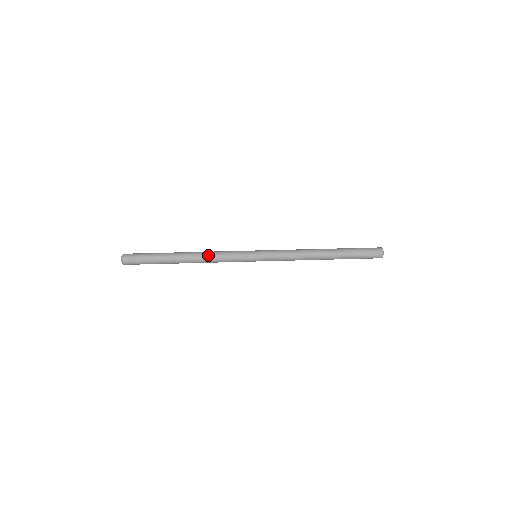
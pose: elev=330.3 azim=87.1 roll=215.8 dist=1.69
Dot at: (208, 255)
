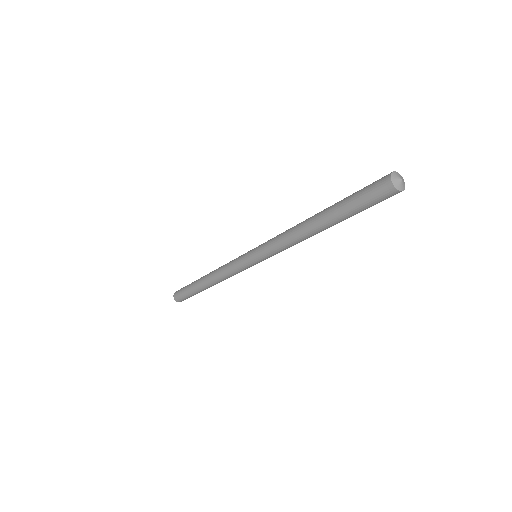
Dot at: (217, 272)
